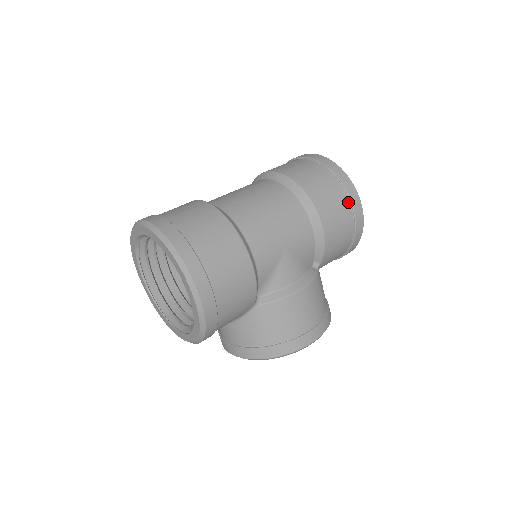
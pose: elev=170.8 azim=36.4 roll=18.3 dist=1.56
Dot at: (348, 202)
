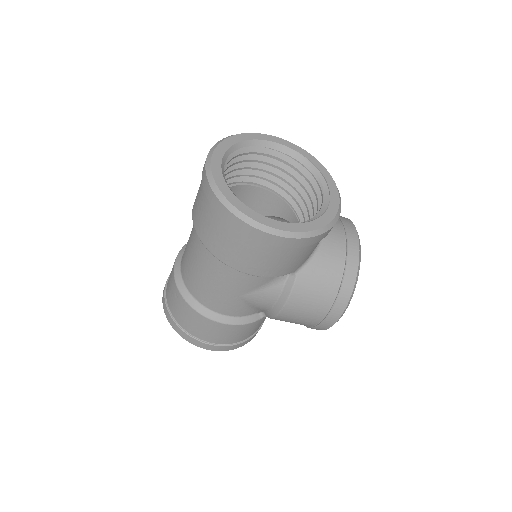
Dot at: (254, 240)
